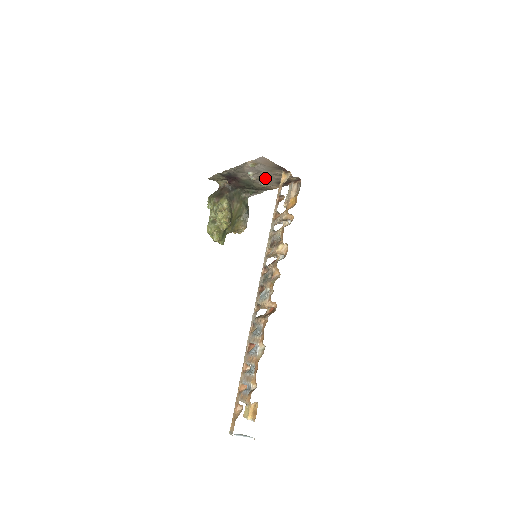
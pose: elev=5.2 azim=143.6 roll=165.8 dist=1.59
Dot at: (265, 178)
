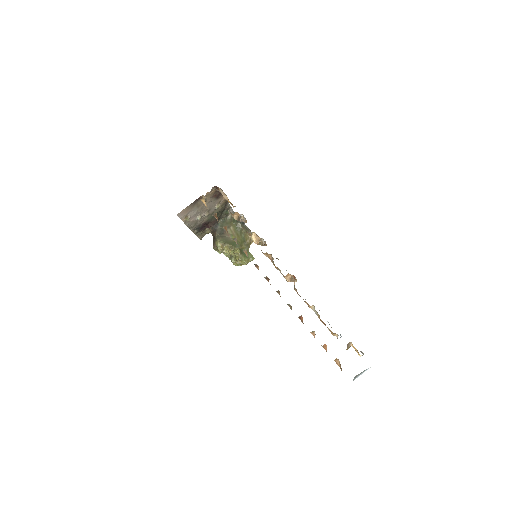
Dot at: (208, 208)
